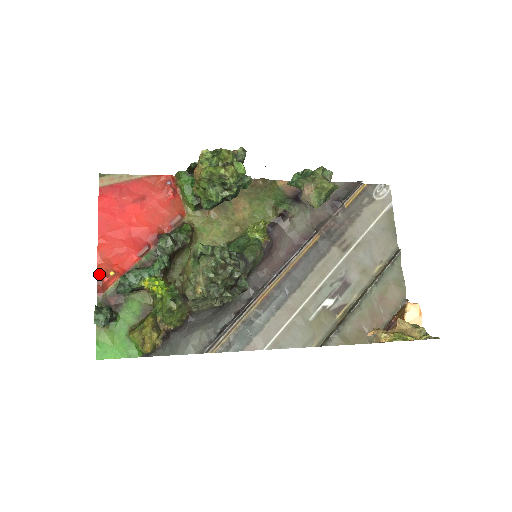
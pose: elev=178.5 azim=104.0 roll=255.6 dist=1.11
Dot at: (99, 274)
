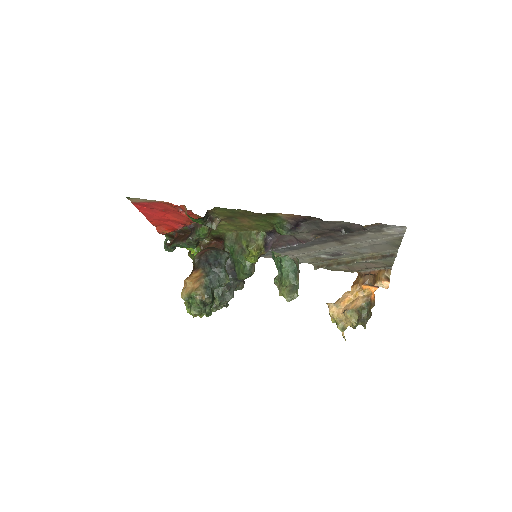
Dot at: (159, 233)
